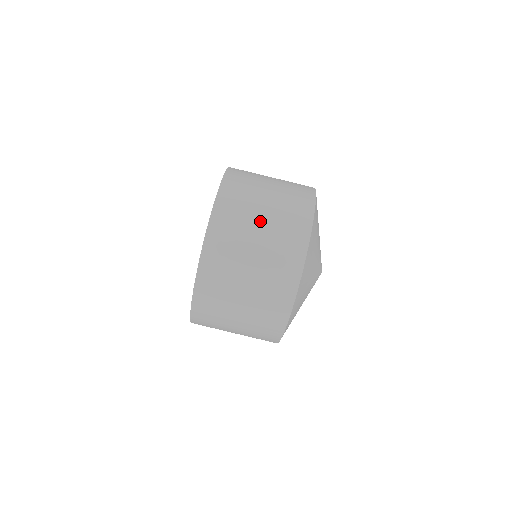
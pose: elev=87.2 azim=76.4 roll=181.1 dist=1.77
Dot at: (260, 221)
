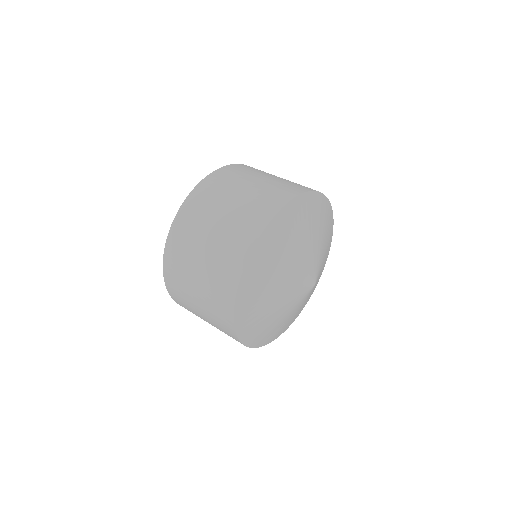
Dot at: occluded
